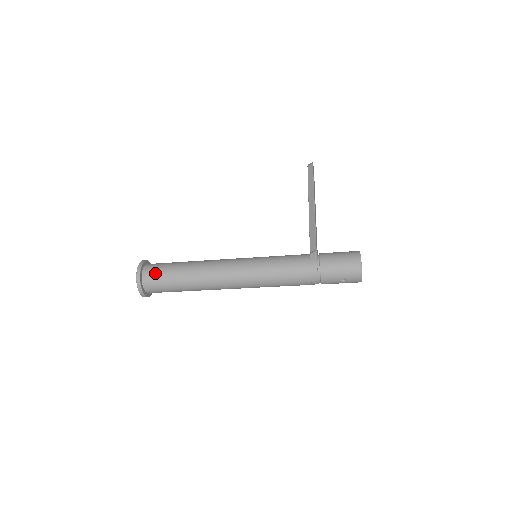
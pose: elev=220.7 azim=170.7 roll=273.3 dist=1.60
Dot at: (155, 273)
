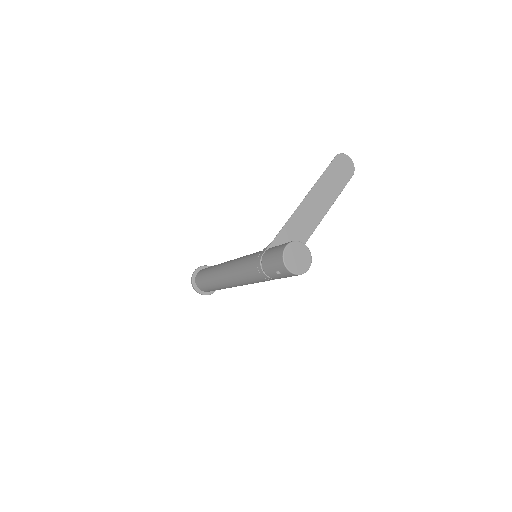
Dot at: (200, 275)
